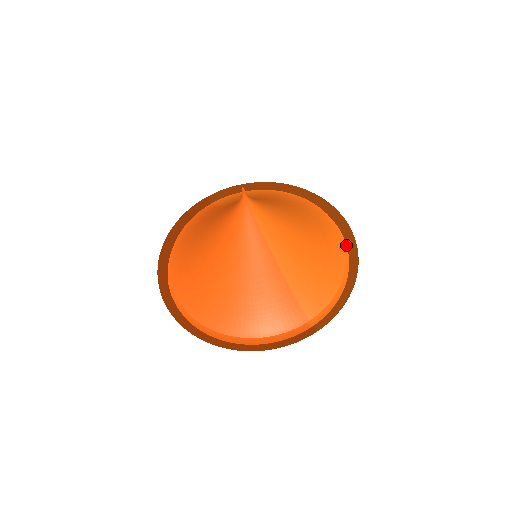
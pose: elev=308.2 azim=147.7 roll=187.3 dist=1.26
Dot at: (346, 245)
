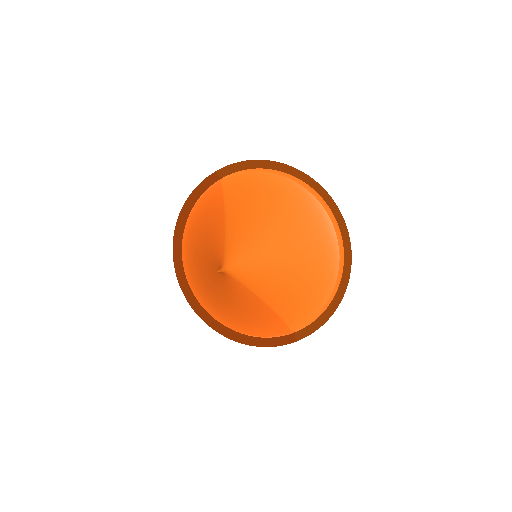
Dot at: (343, 257)
